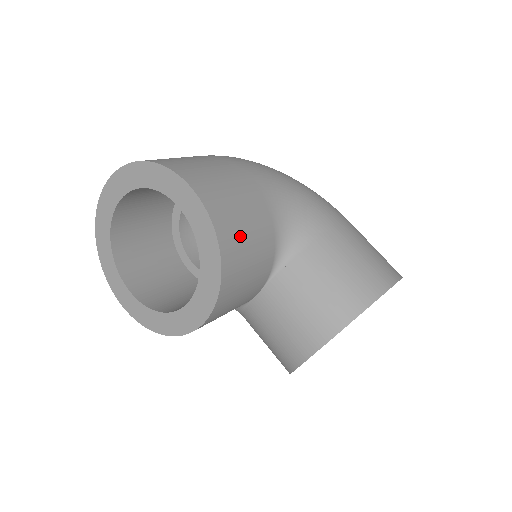
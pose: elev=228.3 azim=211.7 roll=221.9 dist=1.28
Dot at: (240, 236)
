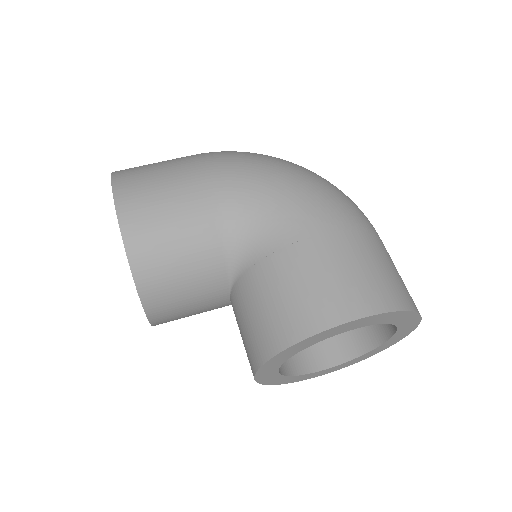
Dot at: (161, 249)
